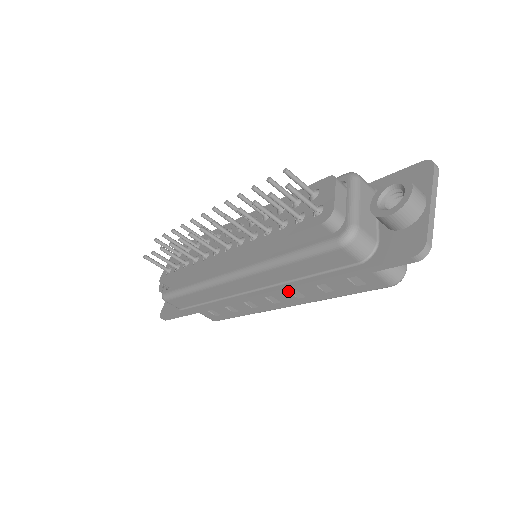
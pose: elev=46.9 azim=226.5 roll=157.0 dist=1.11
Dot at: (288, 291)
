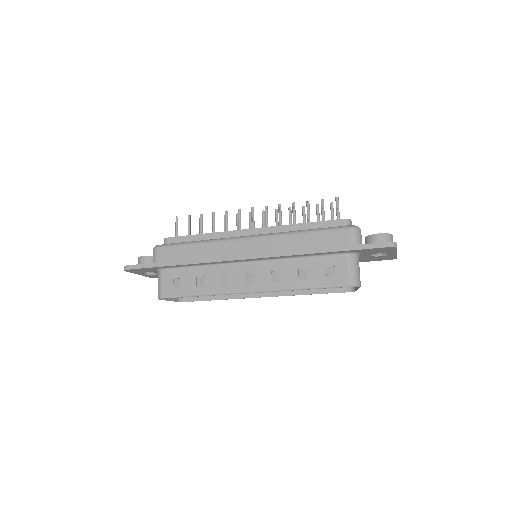
Dot at: (284, 255)
